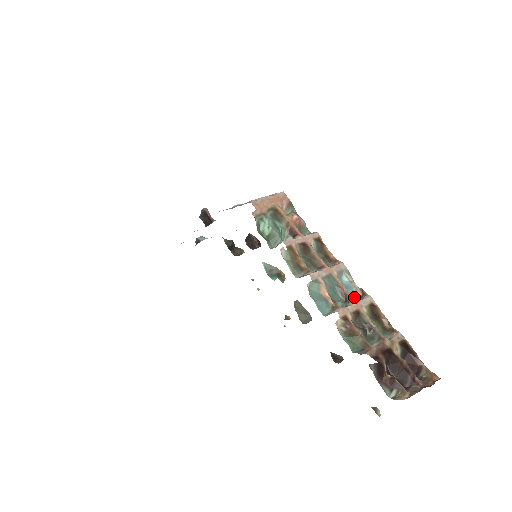
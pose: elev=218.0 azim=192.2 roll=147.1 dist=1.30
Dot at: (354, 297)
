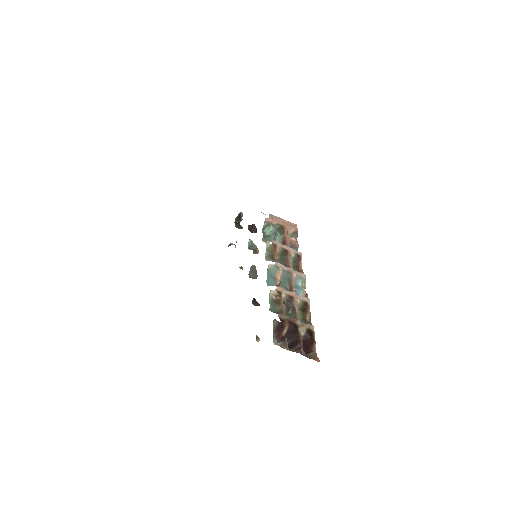
Dot at: occluded
